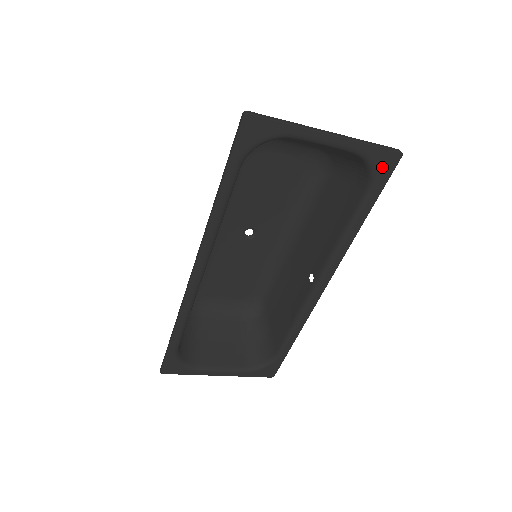
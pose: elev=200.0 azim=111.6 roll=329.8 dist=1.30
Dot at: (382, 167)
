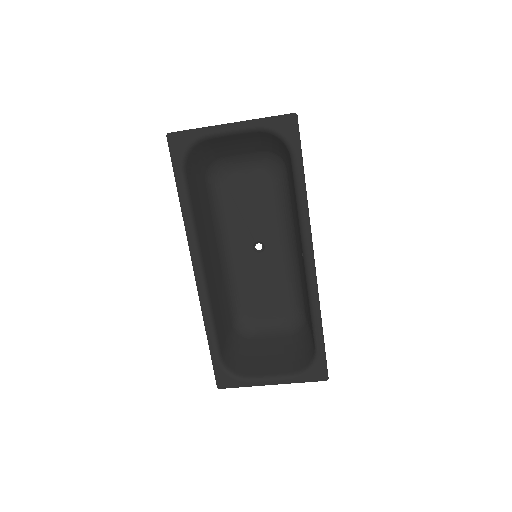
Dot at: (287, 131)
